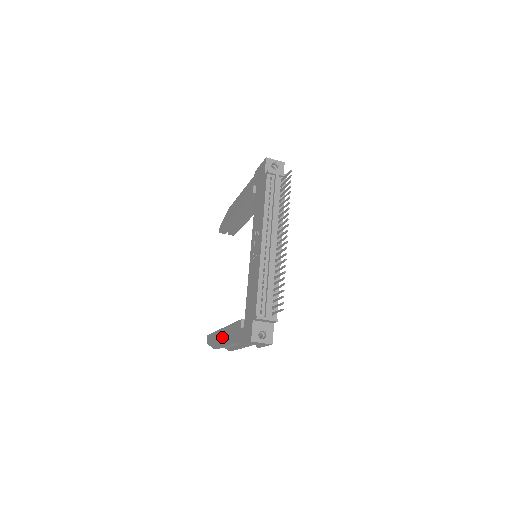
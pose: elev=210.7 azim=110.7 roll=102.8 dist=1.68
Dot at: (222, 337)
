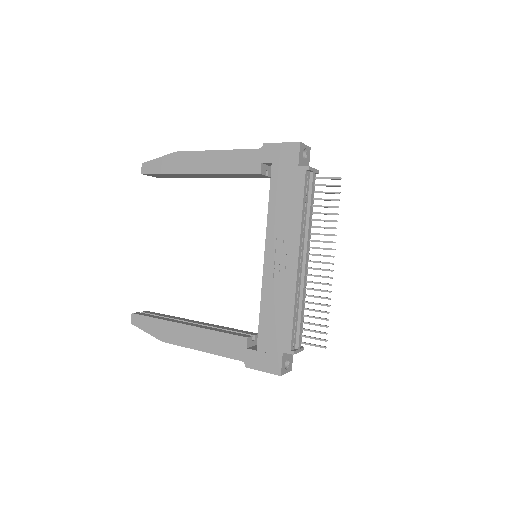
Dot at: (187, 336)
